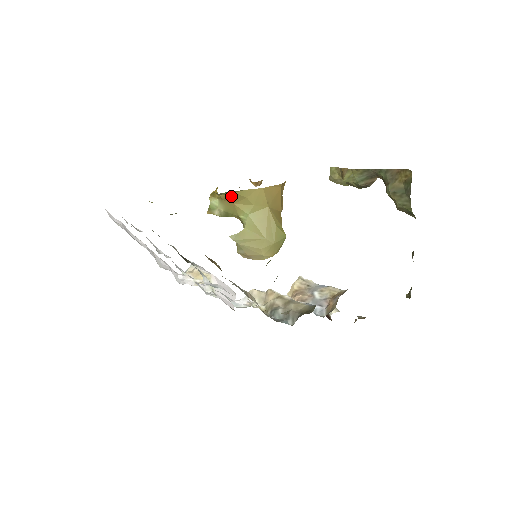
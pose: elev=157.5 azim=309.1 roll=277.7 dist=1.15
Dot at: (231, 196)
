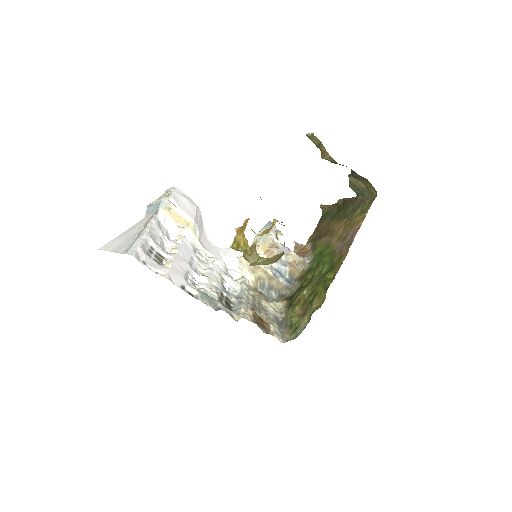
Dot at: occluded
